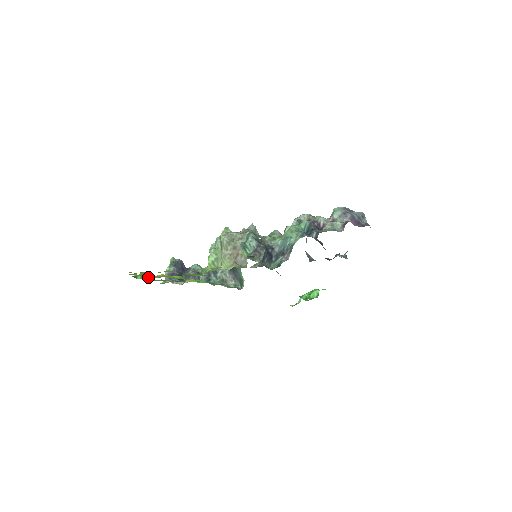
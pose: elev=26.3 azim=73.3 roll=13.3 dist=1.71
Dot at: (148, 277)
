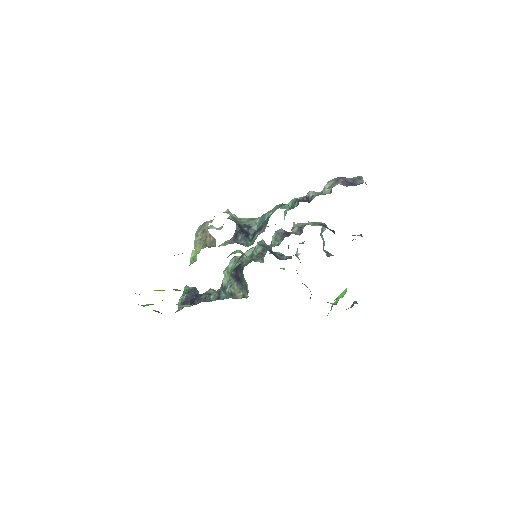
Dot at: occluded
